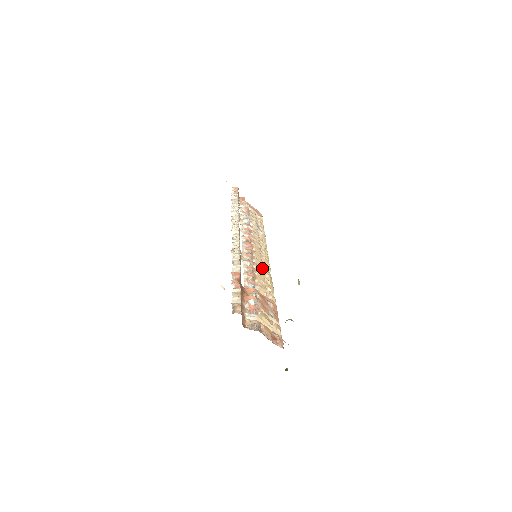
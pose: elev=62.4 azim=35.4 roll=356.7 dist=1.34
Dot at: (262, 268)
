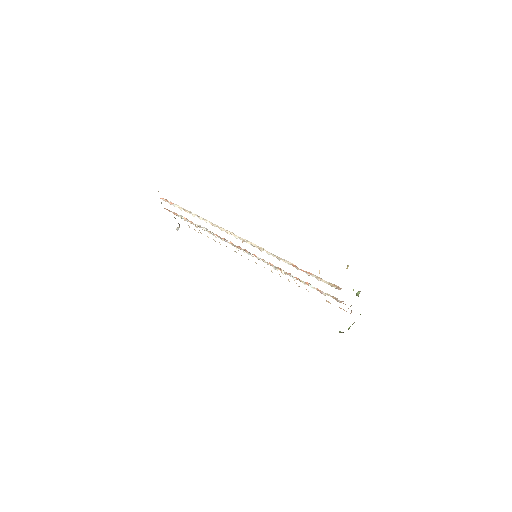
Dot at: occluded
